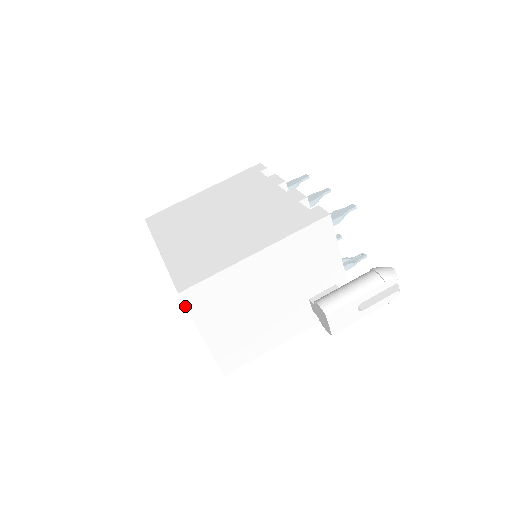
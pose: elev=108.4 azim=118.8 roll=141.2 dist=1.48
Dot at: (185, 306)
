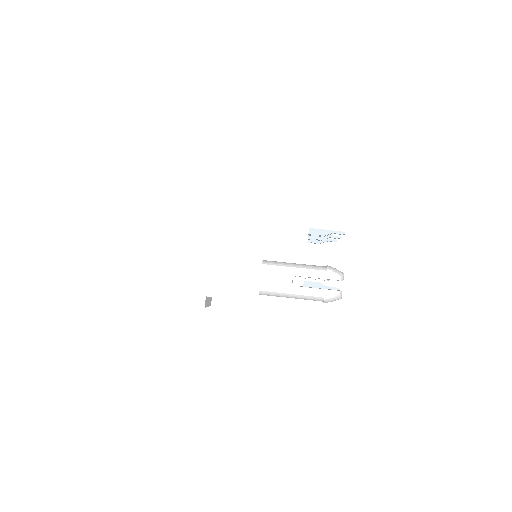
Dot at: (173, 203)
